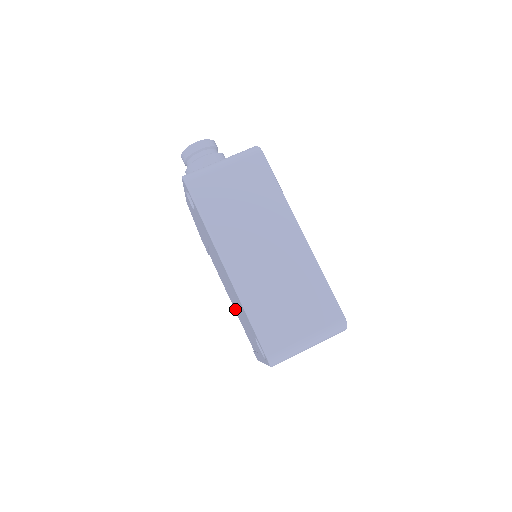
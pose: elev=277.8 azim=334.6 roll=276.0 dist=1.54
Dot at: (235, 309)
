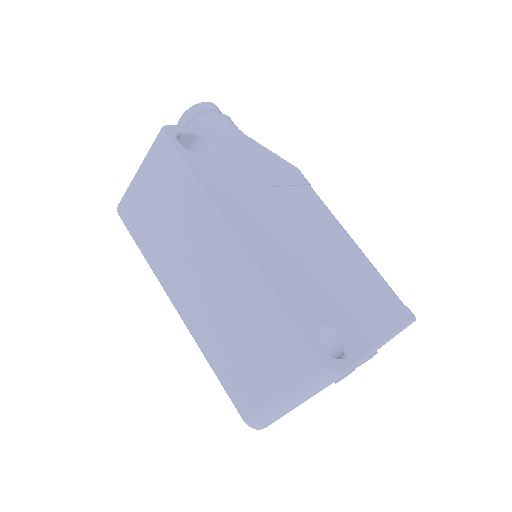
Dot at: occluded
